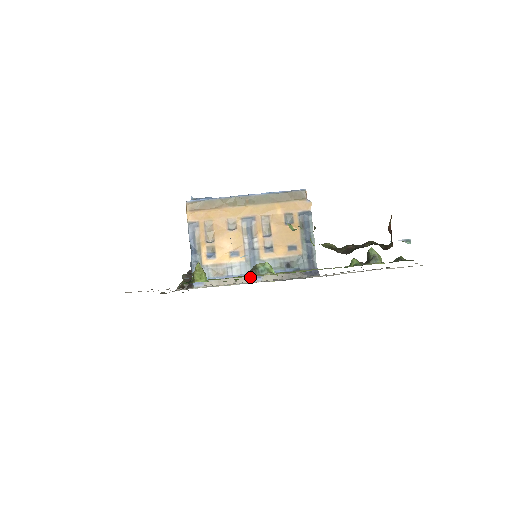
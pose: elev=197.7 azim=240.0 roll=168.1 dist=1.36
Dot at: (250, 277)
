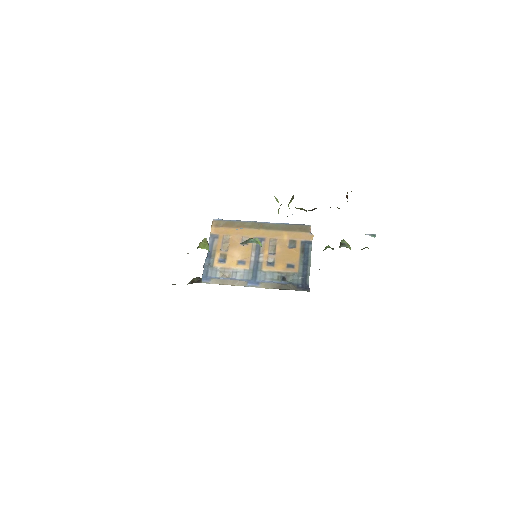
Dot at: (250, 282)
